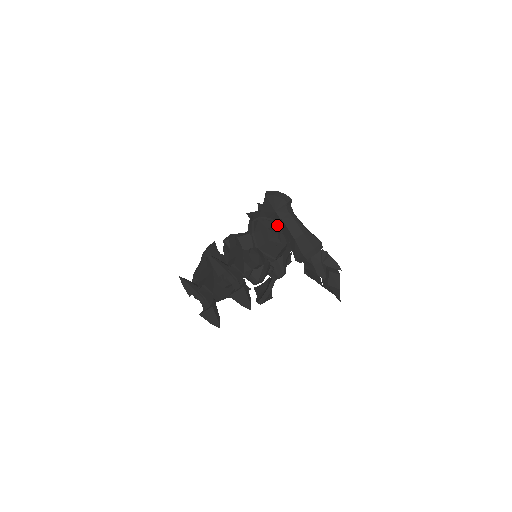
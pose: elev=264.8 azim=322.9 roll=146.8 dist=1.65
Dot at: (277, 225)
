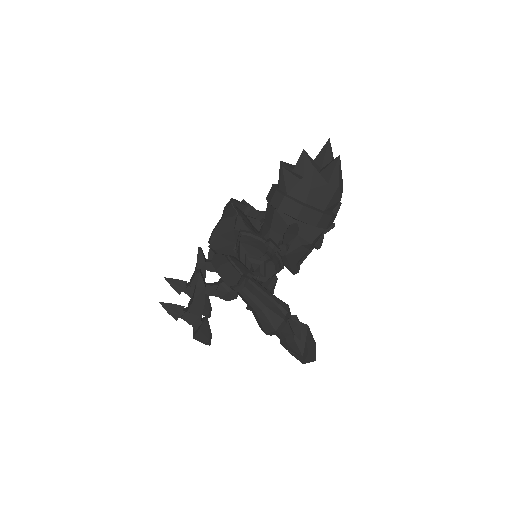
Dot at: (287, 224)
